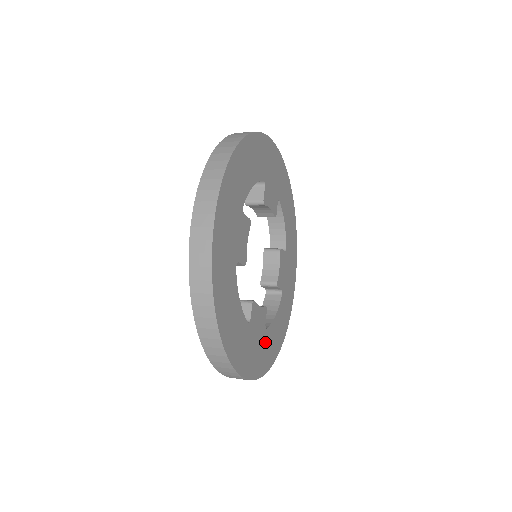
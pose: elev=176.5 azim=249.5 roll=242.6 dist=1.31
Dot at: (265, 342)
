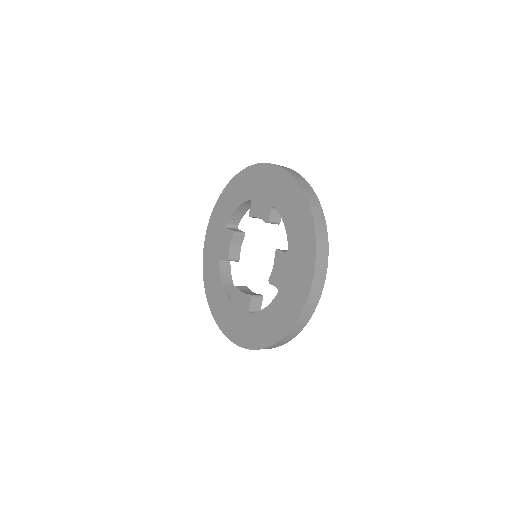
Dot at: occluded
